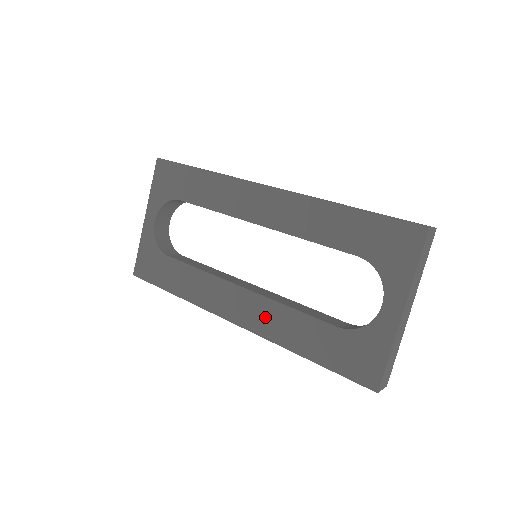
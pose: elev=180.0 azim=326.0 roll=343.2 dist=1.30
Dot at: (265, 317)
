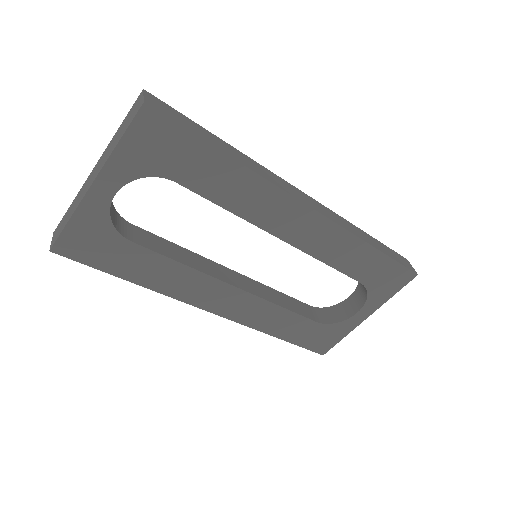
Dot at: (254, 312)
